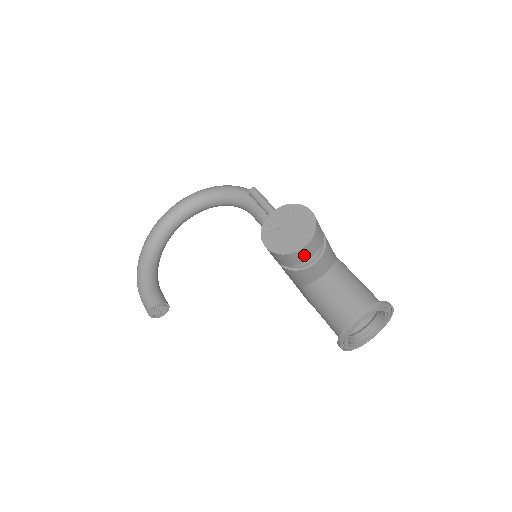
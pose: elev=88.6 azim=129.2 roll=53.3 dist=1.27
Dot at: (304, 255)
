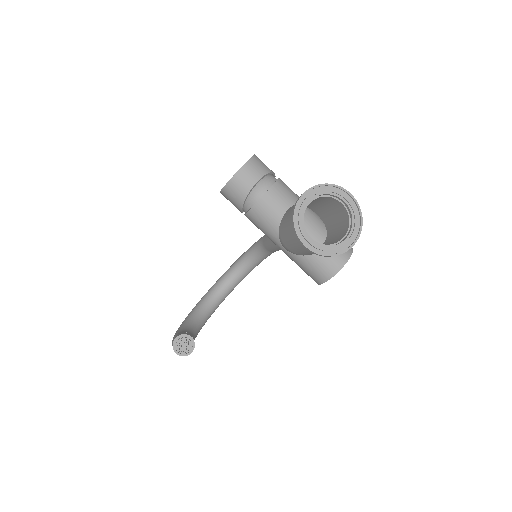
Dot at: (247, 178)
